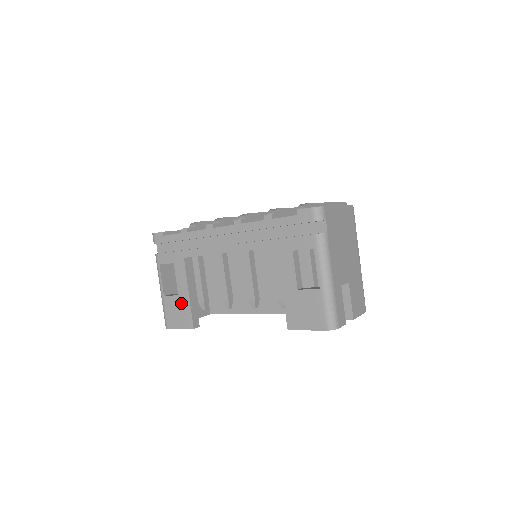
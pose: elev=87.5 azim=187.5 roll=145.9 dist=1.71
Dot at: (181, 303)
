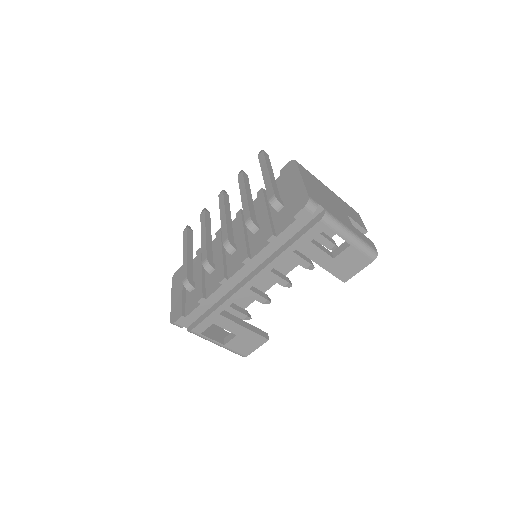
Dot at: (244, 337)
